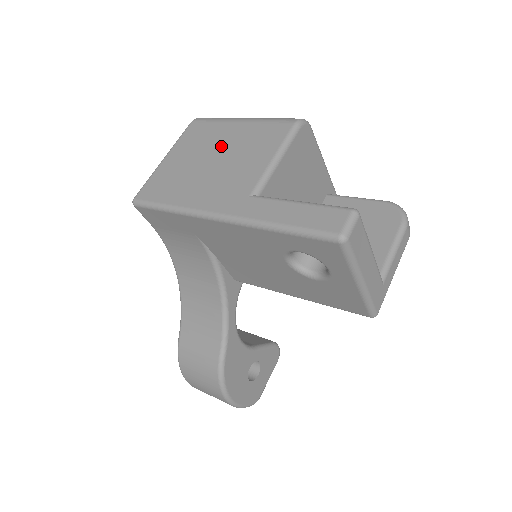
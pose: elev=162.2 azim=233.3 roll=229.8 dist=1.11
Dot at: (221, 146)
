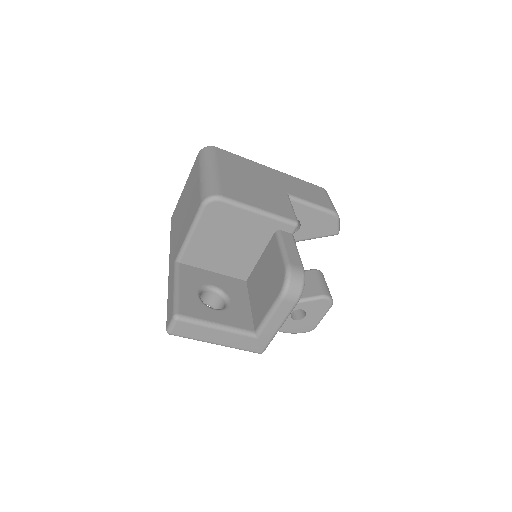
Dot at: (189, 198)
